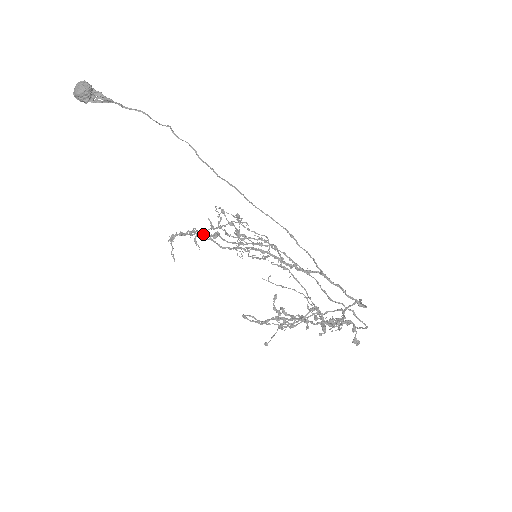
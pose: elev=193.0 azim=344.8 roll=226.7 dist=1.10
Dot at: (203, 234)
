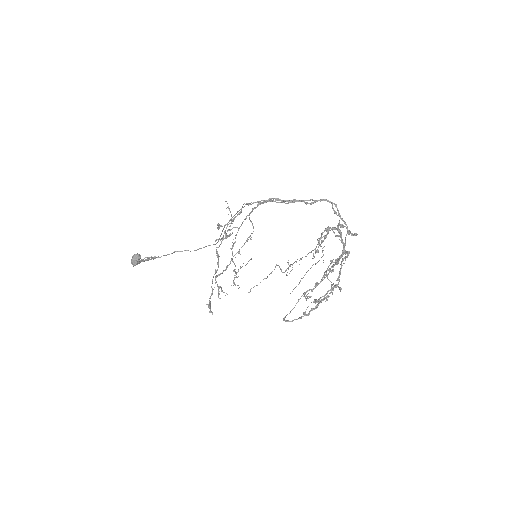
Dot at: (216, 270)
